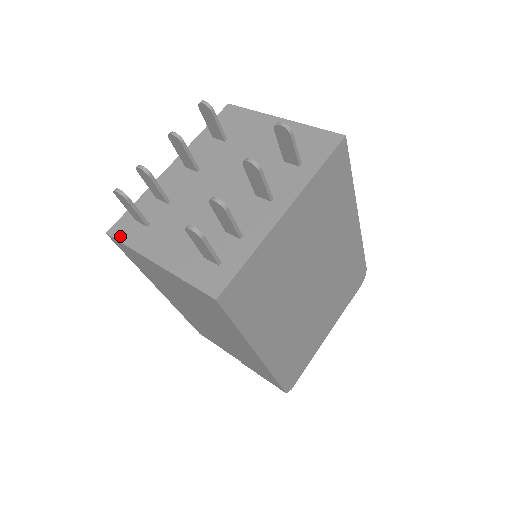
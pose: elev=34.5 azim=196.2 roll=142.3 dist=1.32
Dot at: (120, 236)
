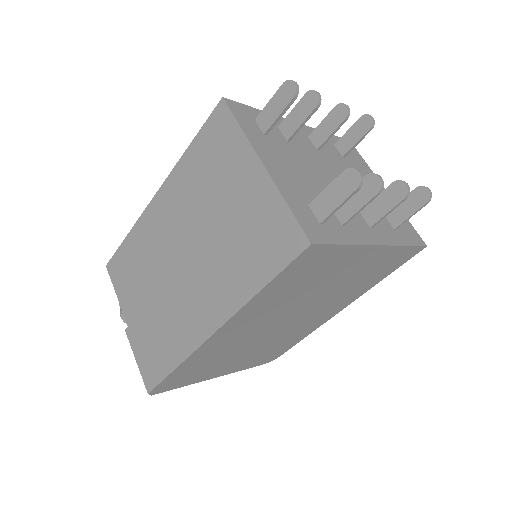
Dot at: (236, 113)
